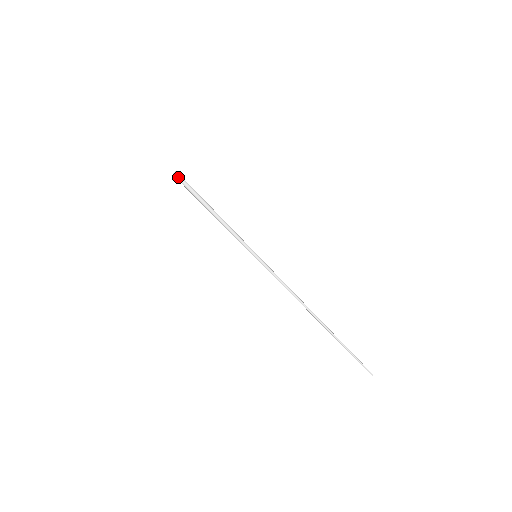
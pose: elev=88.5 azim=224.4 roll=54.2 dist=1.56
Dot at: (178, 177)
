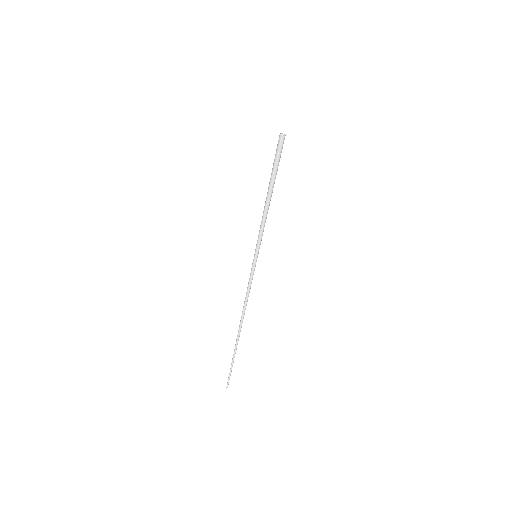
Dot at: (280, 141)
